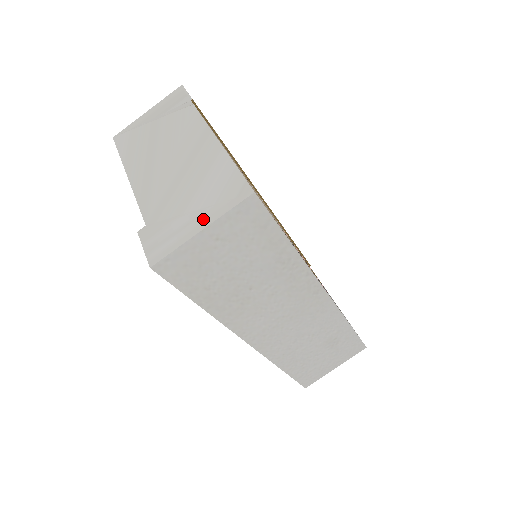
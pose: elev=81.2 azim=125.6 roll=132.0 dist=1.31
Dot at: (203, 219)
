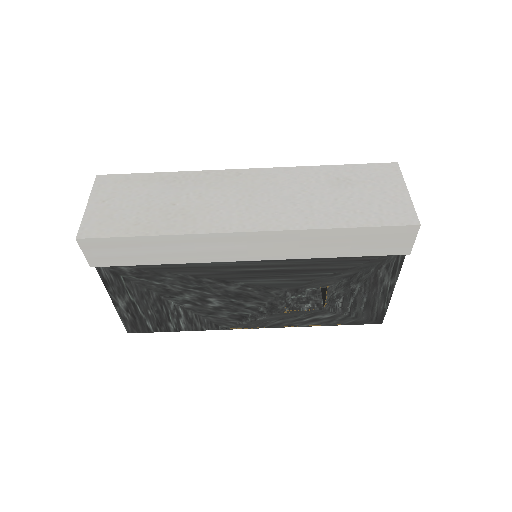
Dot at: occluded
